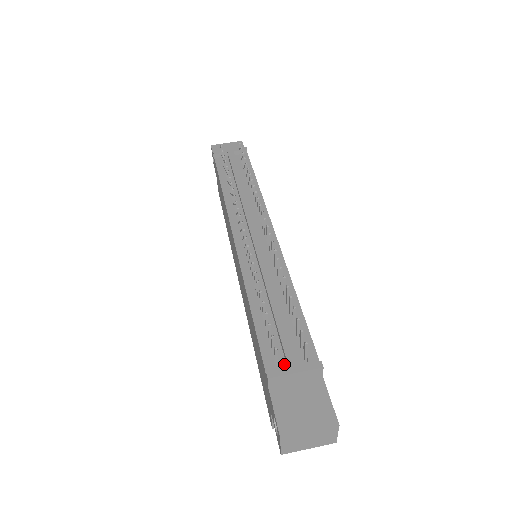
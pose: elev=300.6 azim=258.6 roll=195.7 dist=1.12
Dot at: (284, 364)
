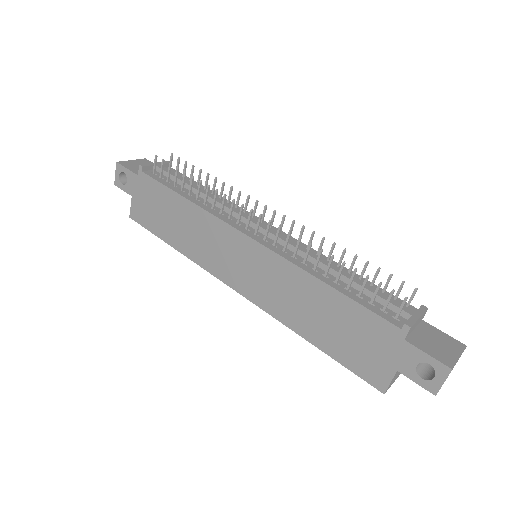
Dot at: (401, 317)
